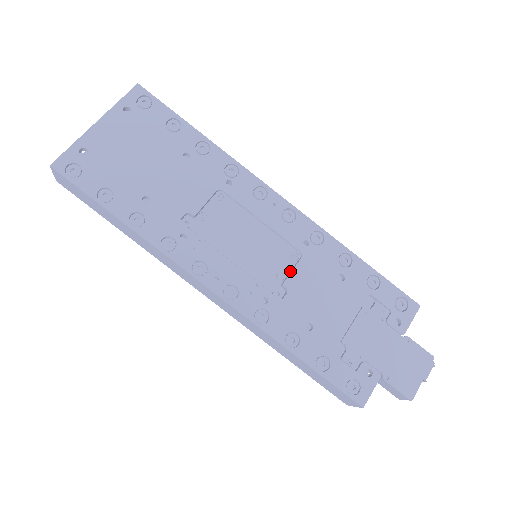
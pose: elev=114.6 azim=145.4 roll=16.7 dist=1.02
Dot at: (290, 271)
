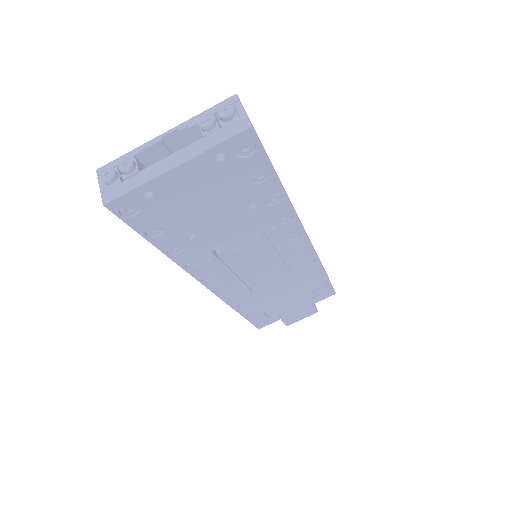
Dot at: occluded
